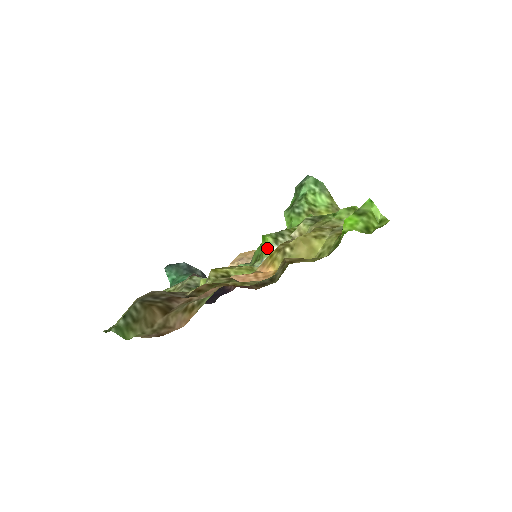
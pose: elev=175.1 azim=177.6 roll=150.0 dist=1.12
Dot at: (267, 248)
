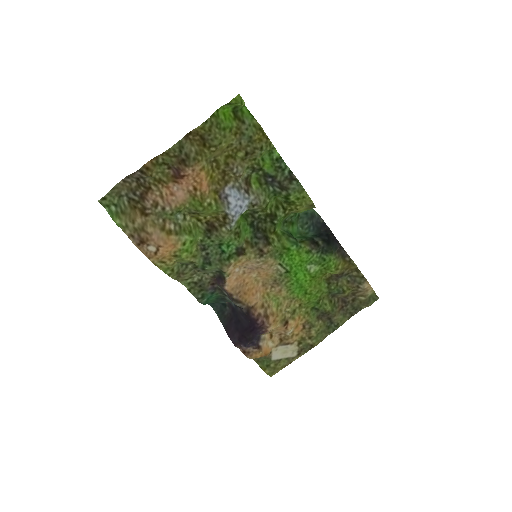
Dot at: (240, 216)
